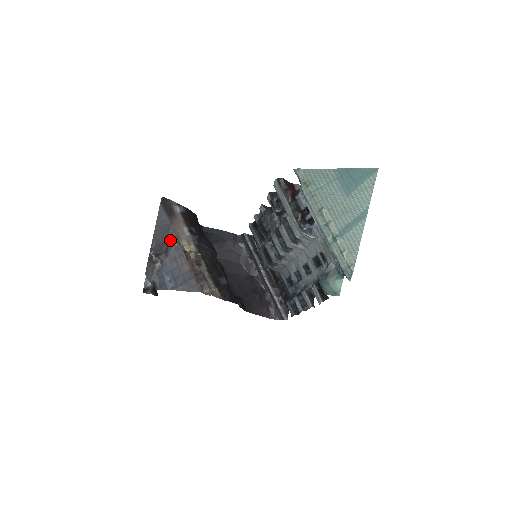
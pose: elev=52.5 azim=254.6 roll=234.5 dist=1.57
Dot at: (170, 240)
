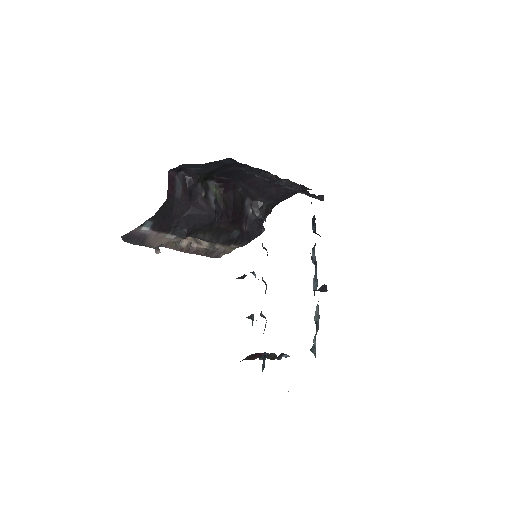
Dot at: occluded
